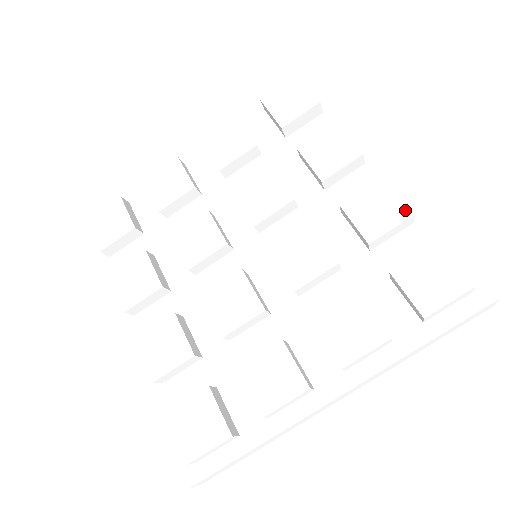
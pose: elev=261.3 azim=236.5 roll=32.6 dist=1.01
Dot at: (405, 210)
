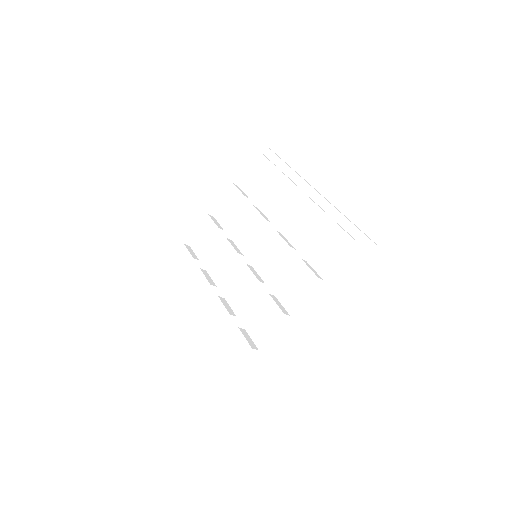
Dot at: (318, 209)
